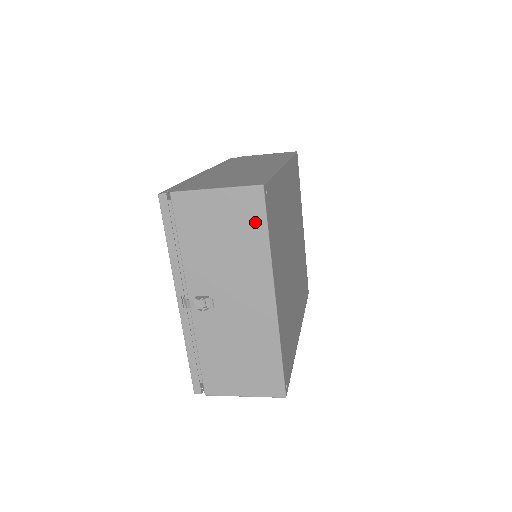
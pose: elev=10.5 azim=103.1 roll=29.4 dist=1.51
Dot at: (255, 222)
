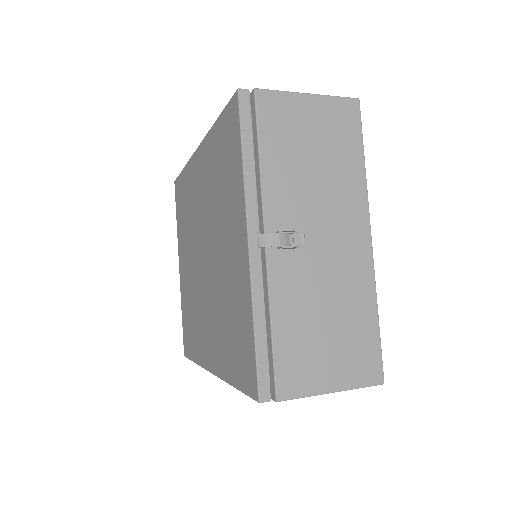
Dot at: (351, 138)
